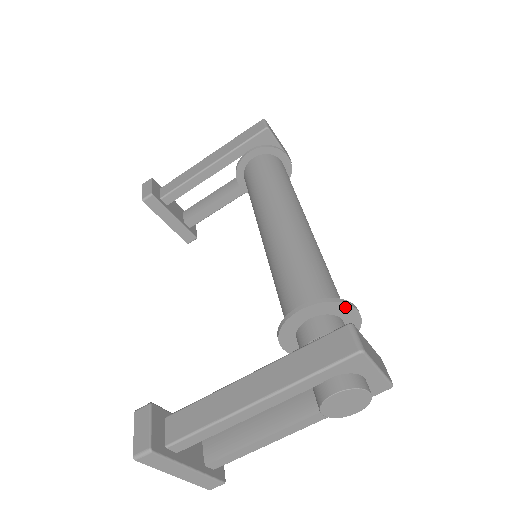
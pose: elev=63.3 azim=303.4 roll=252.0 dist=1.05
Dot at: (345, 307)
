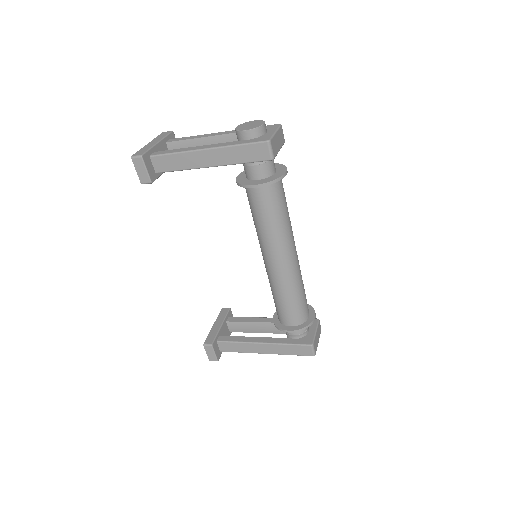
Dot at: (310, 323)
